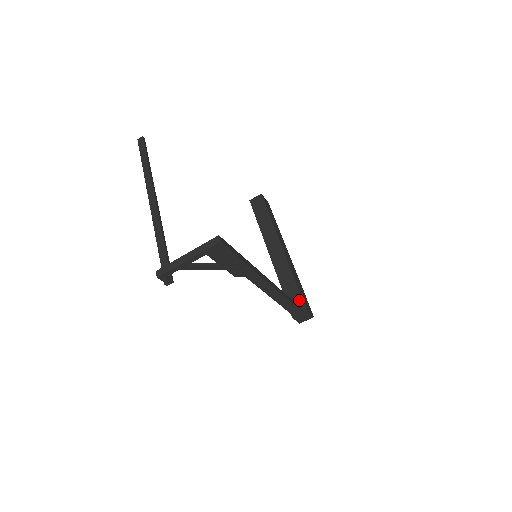
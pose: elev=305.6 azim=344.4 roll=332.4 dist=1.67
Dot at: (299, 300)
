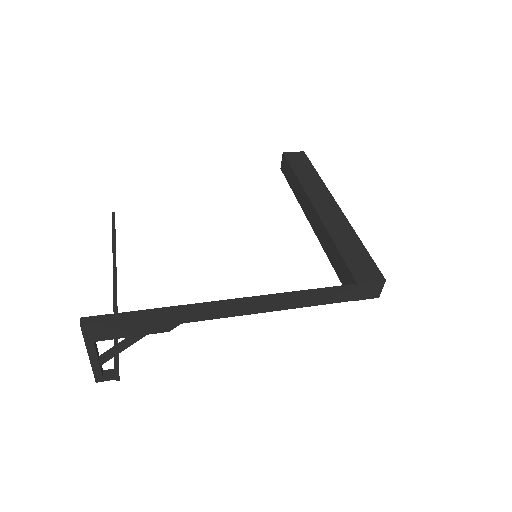
Dot at: (347, 272)
